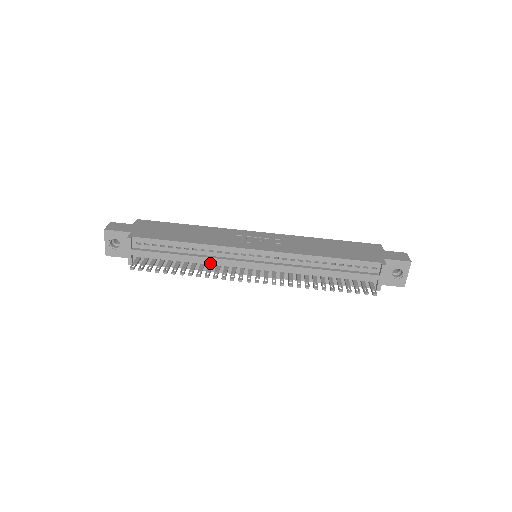
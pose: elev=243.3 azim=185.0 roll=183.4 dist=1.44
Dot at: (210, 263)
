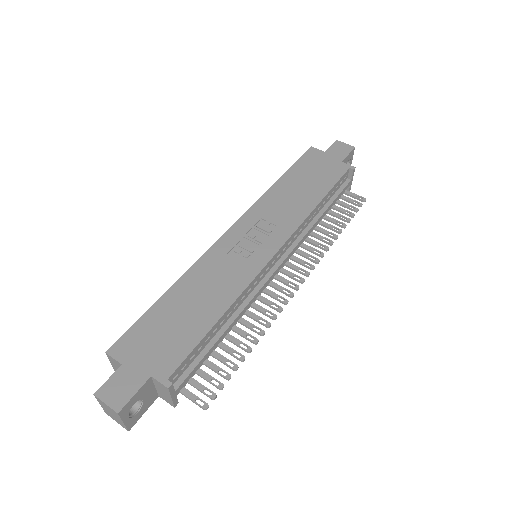
Dot at: occluded
